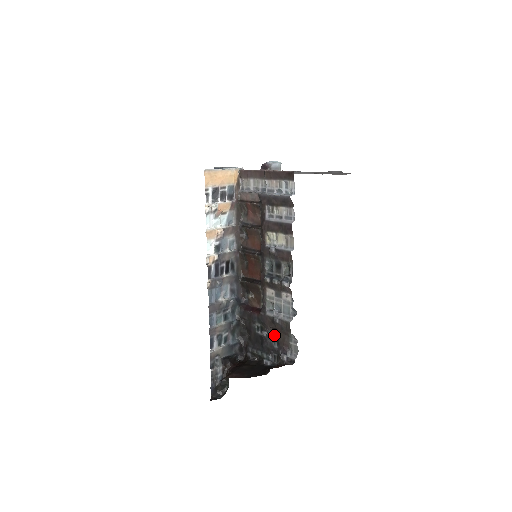
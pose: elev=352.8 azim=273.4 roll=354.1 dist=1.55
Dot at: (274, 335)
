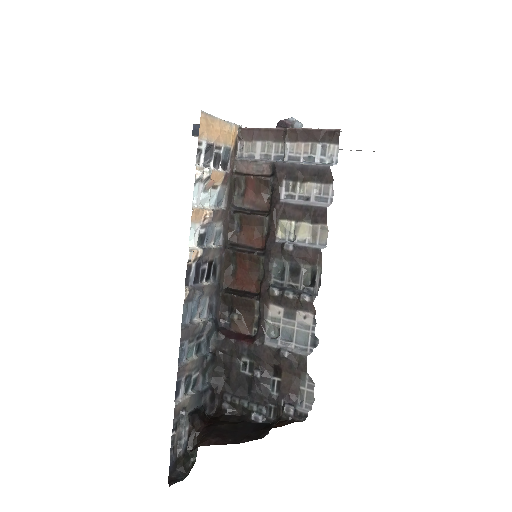
Dot at: (273, 376)
